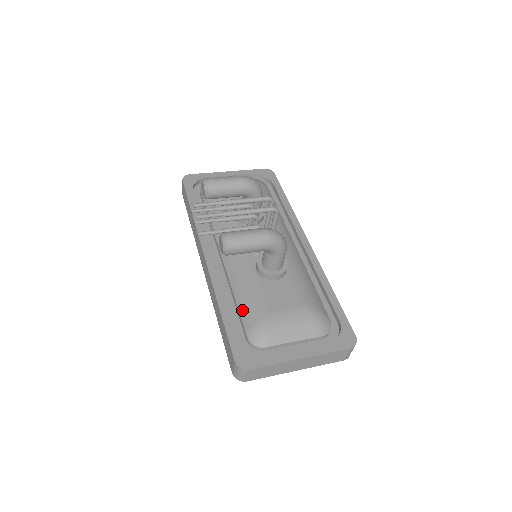
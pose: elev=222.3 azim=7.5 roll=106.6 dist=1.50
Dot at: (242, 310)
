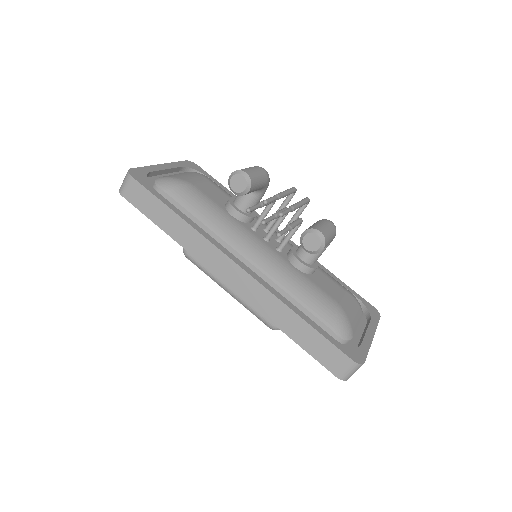
Dot at: (315, 310)
